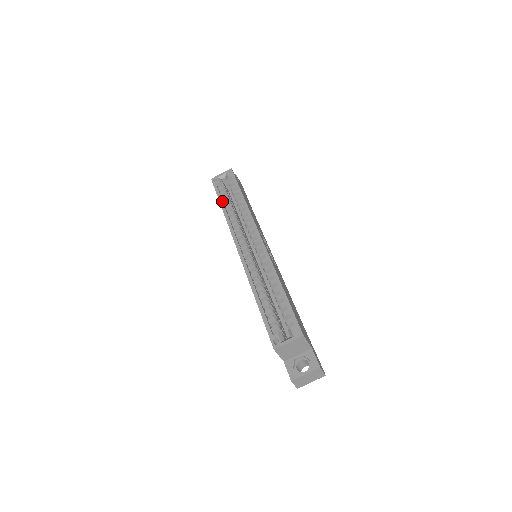
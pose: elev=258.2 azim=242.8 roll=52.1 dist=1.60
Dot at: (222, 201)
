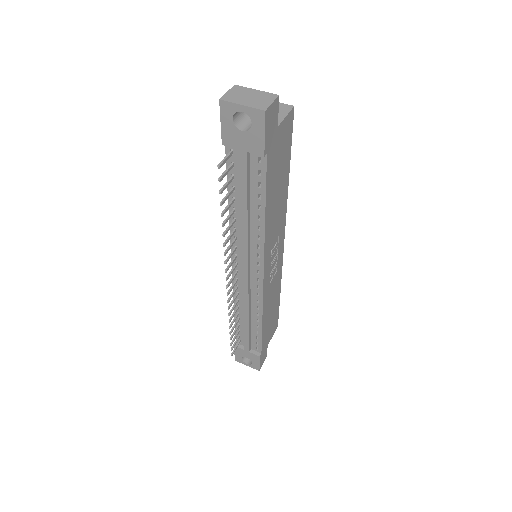
Dot at: occluded
